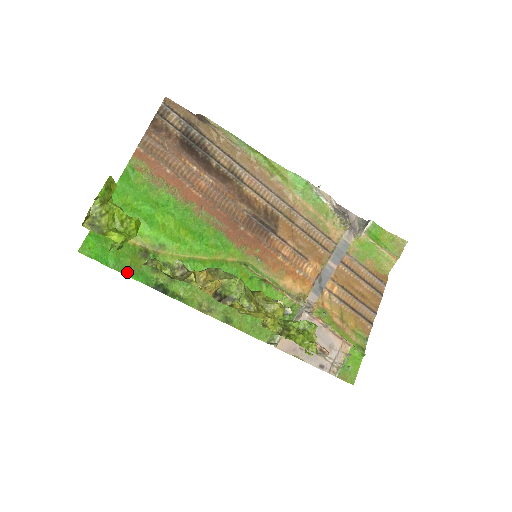
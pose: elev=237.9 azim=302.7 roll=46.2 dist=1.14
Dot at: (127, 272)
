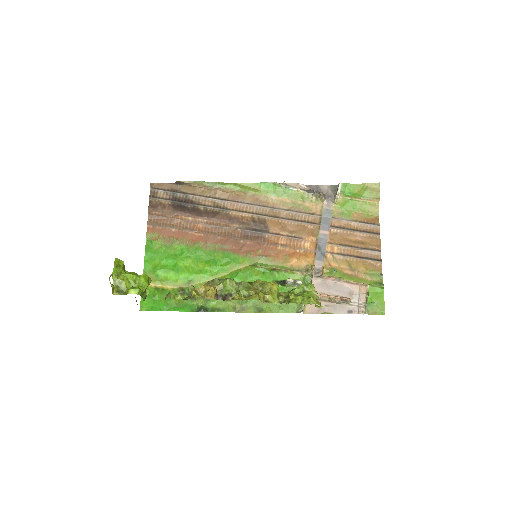
Dot at: (175, 309)
